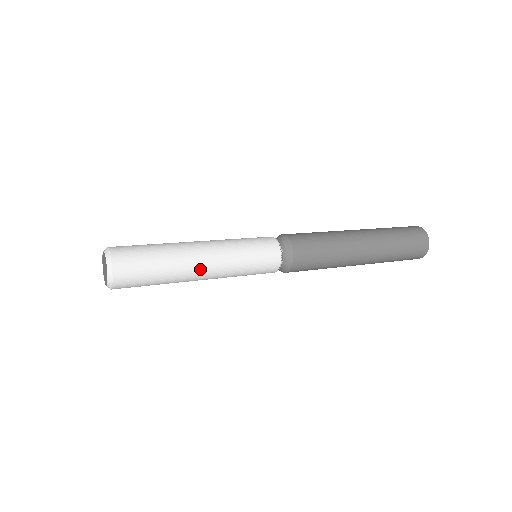
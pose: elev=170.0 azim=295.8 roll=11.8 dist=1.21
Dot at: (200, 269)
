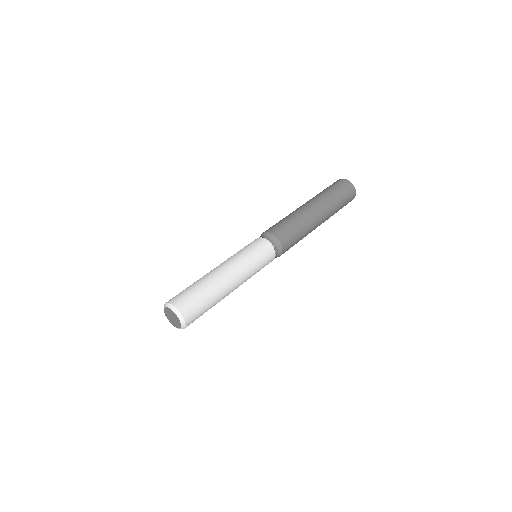
Dot at: (231, 283)
